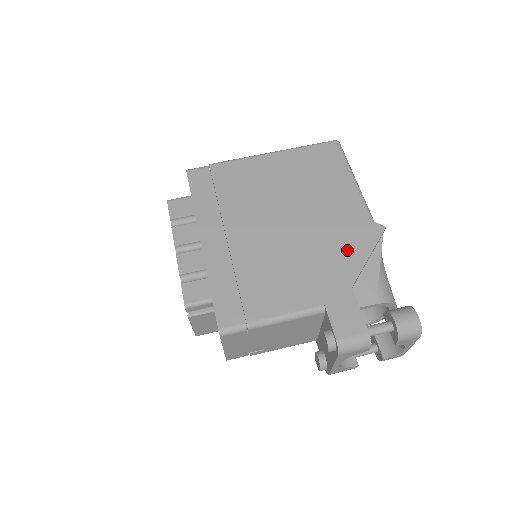
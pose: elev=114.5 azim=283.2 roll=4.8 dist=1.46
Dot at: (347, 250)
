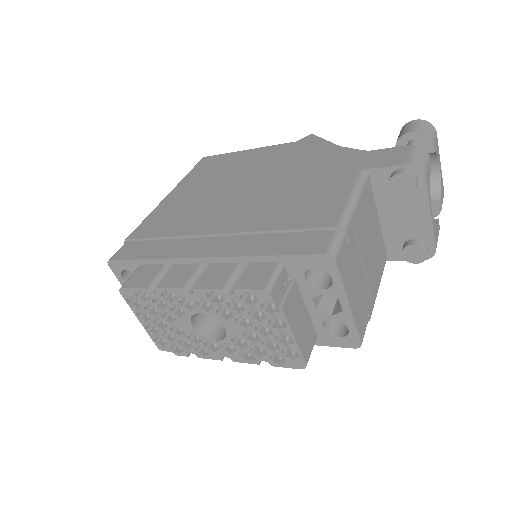
Dot at: (313, 154)
